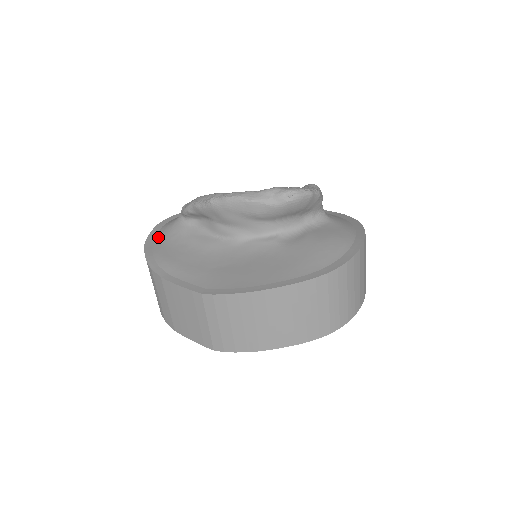
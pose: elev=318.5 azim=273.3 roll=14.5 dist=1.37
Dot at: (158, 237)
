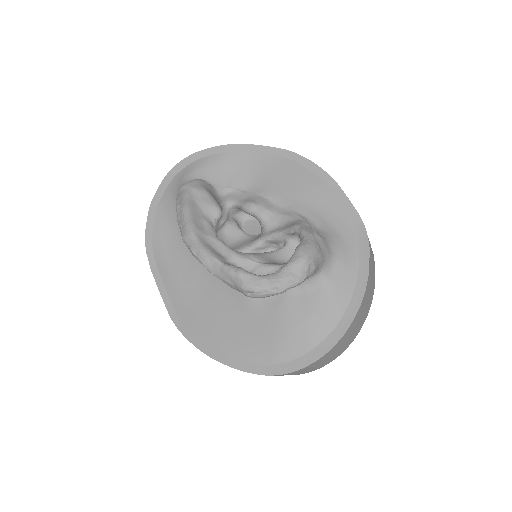
Dot at: (164, 199)
